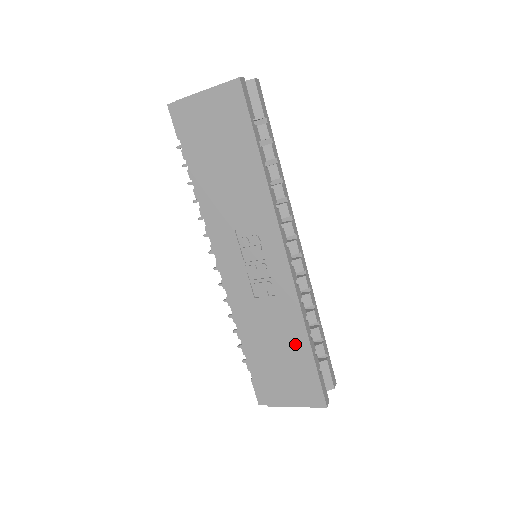
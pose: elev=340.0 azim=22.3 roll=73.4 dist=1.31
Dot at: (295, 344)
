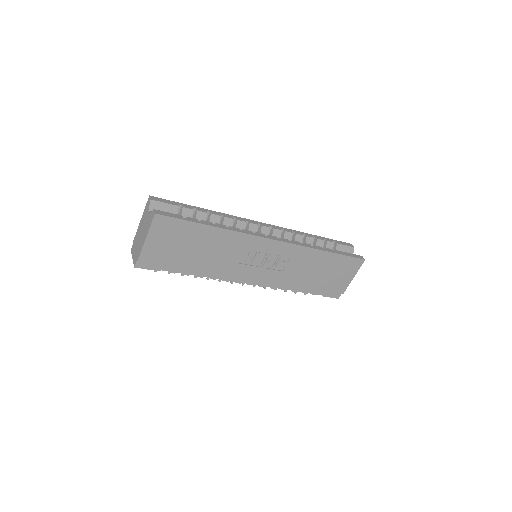
Dot at: (322, 260)
